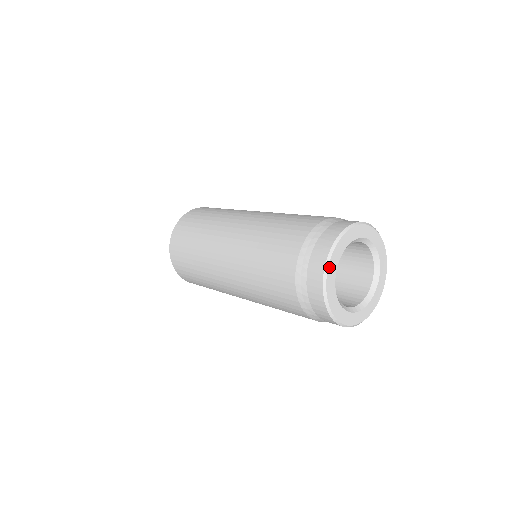
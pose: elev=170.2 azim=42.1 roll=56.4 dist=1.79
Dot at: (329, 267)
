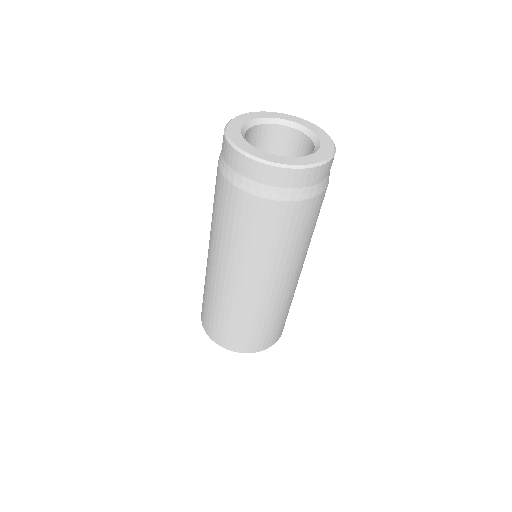
Dot at: (228, 129)
